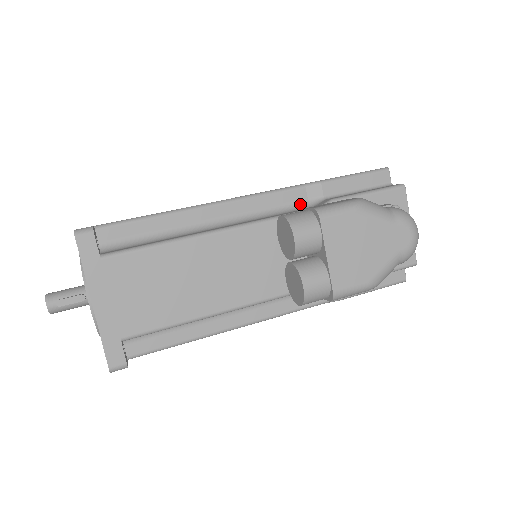
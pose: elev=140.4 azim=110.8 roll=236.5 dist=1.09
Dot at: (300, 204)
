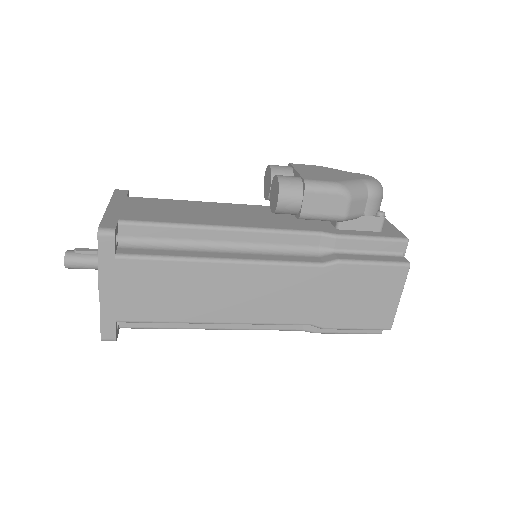
Dot at: occluded
